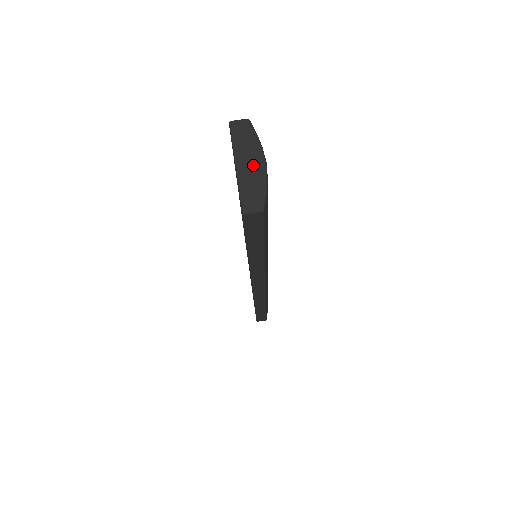
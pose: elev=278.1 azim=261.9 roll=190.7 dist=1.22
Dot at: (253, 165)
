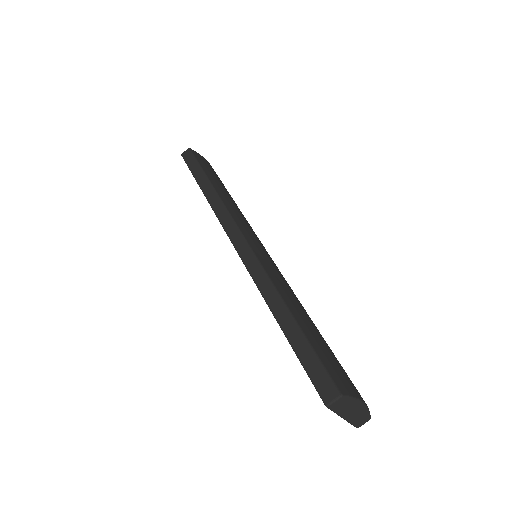
Dot at: (356, 411)
